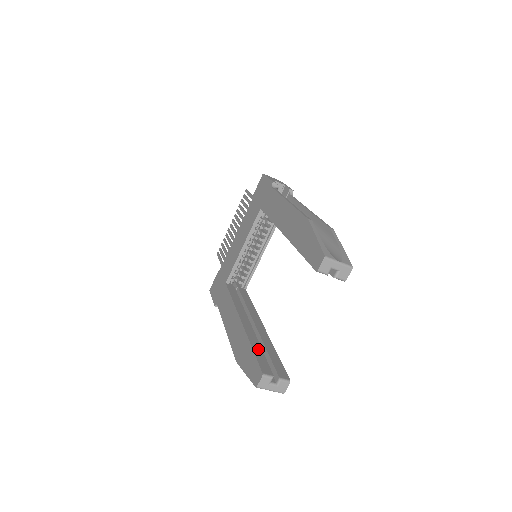
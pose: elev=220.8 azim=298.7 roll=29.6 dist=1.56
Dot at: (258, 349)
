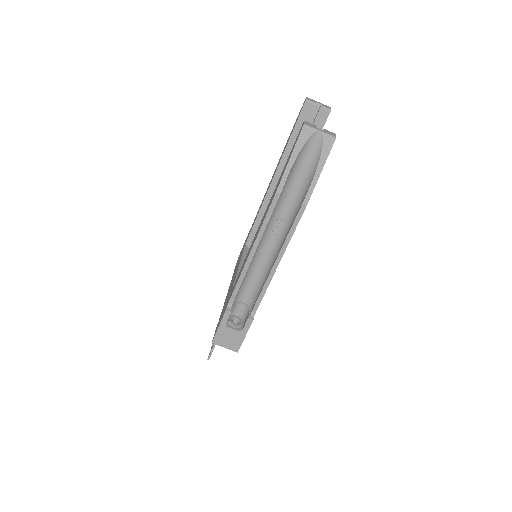
Dot at: occluded
